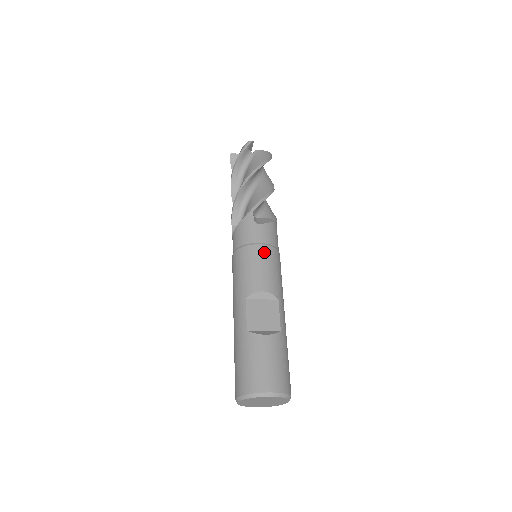
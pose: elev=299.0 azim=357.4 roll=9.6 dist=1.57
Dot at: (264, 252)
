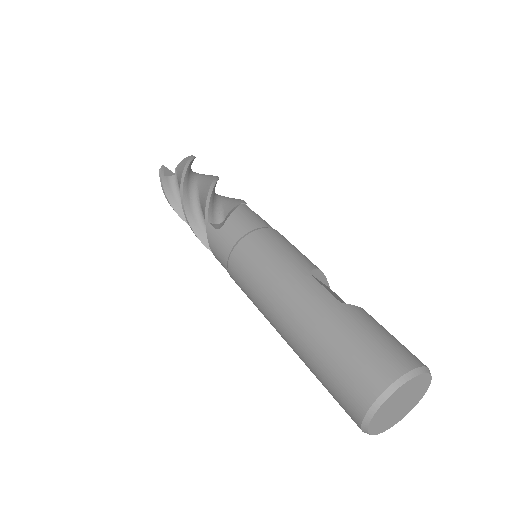
Dot at: occluded
